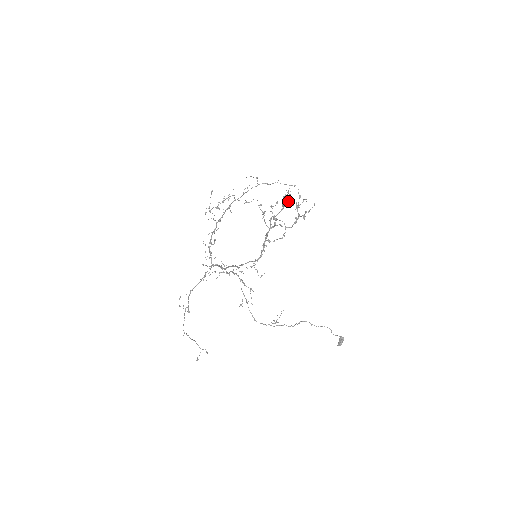
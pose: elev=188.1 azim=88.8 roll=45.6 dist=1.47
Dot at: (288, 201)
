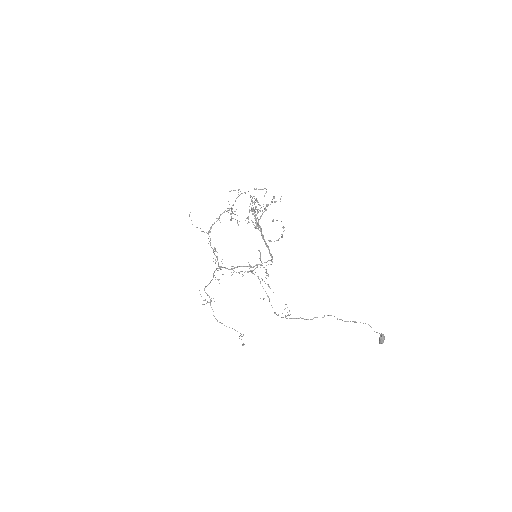
Dot at: (274, 202)
